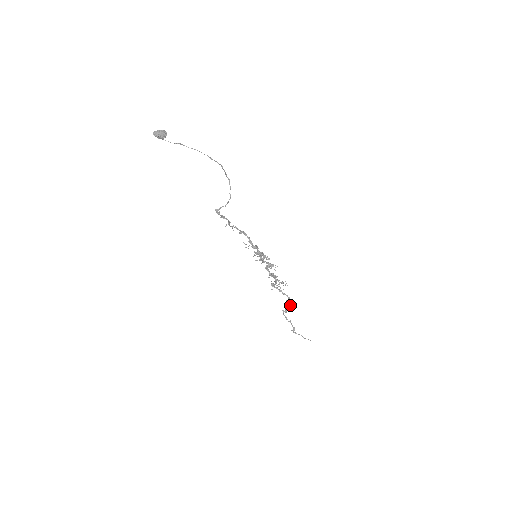
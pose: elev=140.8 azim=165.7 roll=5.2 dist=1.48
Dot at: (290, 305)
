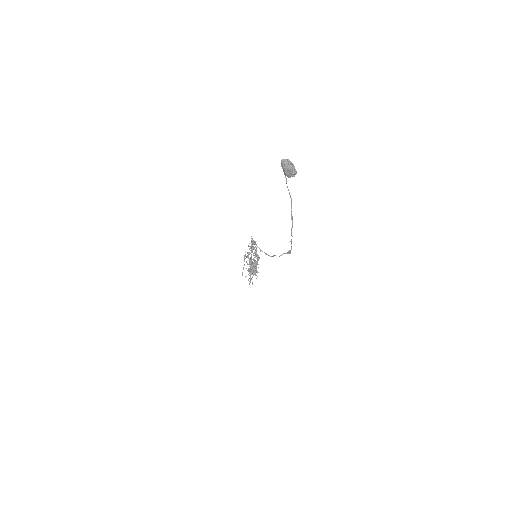
Dot at: occluded
